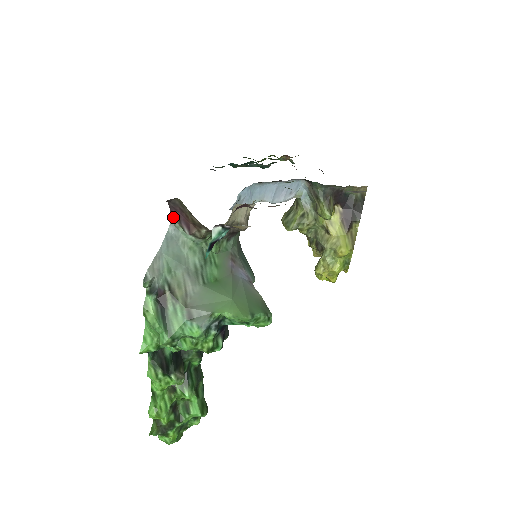
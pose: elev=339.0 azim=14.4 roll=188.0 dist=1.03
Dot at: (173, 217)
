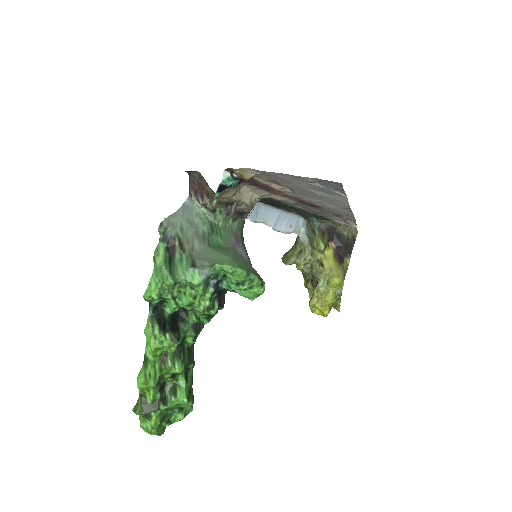
Dot at: (191, 191)
